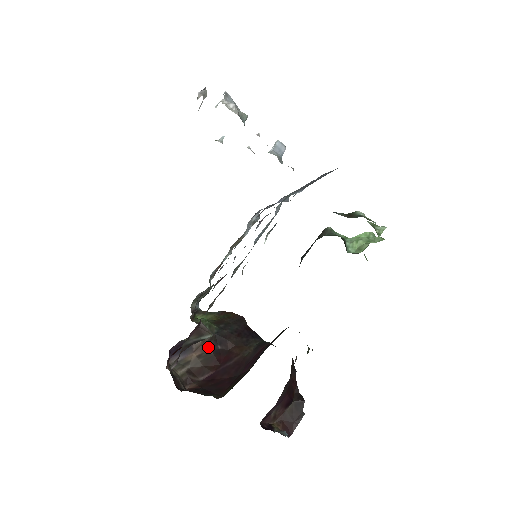
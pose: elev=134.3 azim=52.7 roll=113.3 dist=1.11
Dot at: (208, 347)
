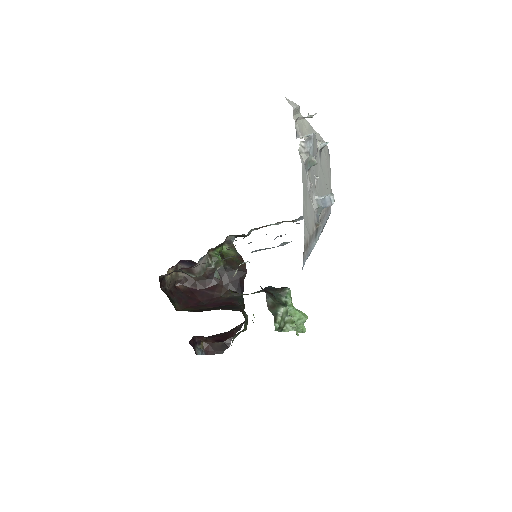
Dot at: (206, 274)
